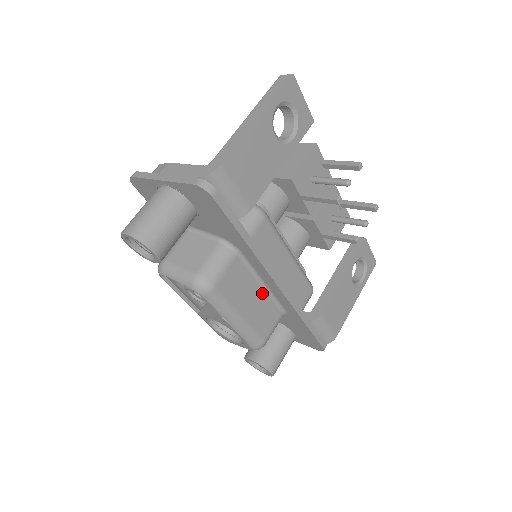
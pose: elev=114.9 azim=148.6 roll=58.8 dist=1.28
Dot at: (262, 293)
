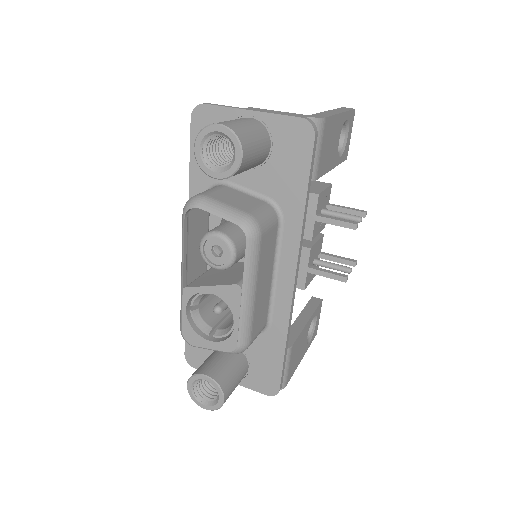
Dot at: (269, 284)
